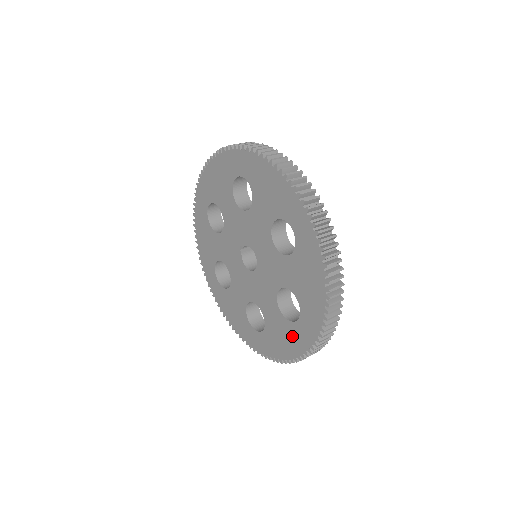
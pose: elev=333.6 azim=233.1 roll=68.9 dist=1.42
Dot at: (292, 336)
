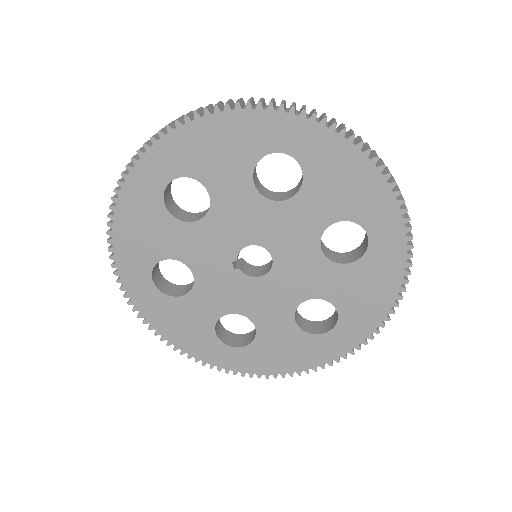
Dot at: (377, 270)
